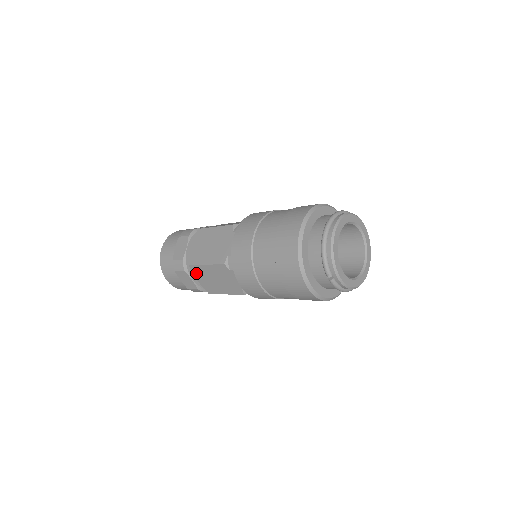
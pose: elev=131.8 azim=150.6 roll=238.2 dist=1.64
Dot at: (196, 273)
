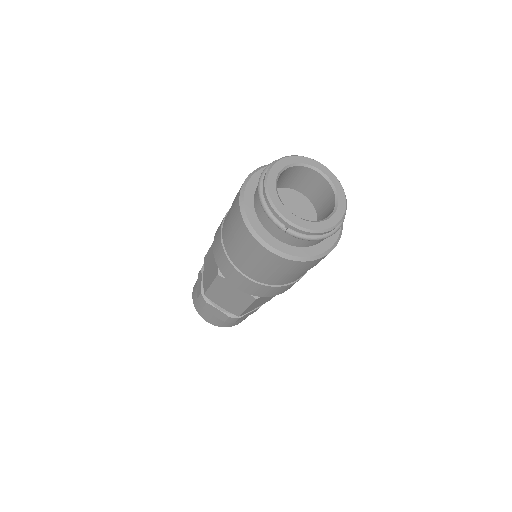
Dot at: (214, 300)
